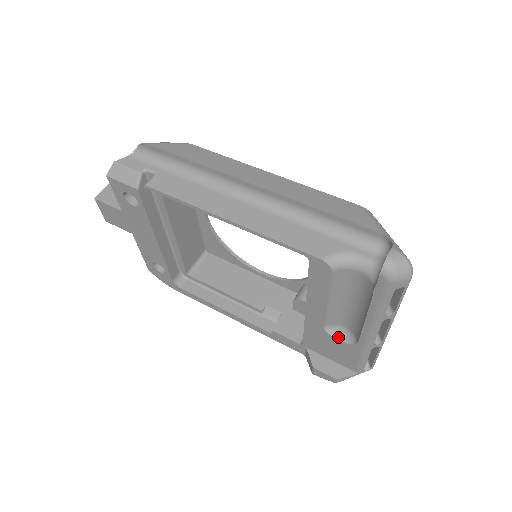
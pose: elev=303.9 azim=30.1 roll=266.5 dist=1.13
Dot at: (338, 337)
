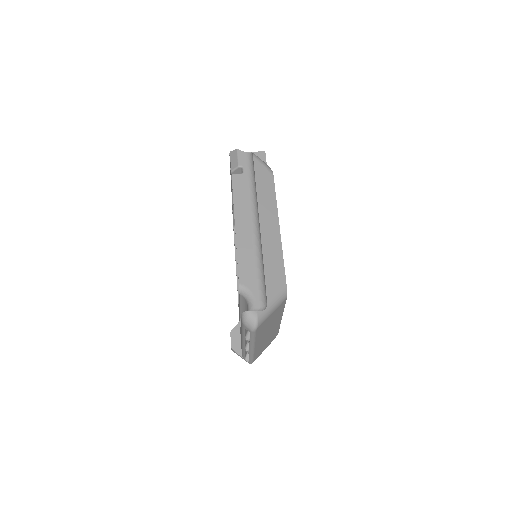
Dot at: occluded
